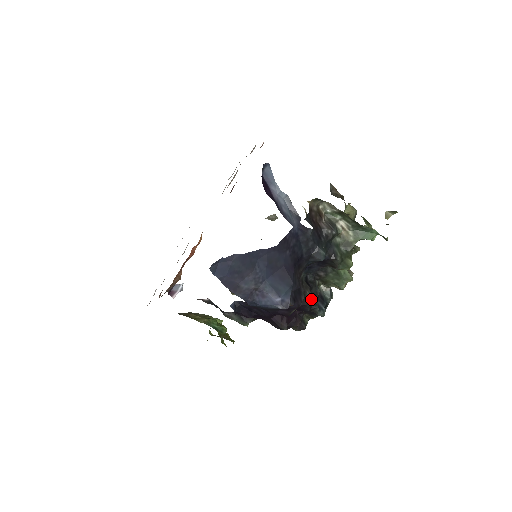
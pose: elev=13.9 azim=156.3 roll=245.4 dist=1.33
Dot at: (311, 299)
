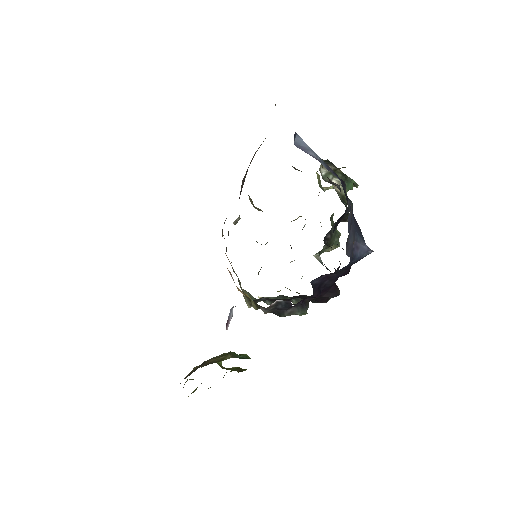
Dot at: occluded
